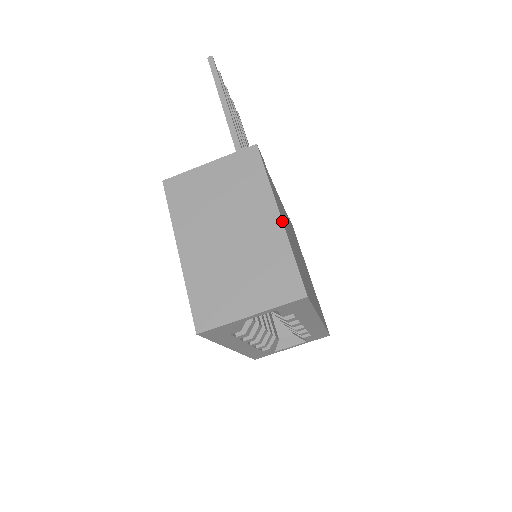
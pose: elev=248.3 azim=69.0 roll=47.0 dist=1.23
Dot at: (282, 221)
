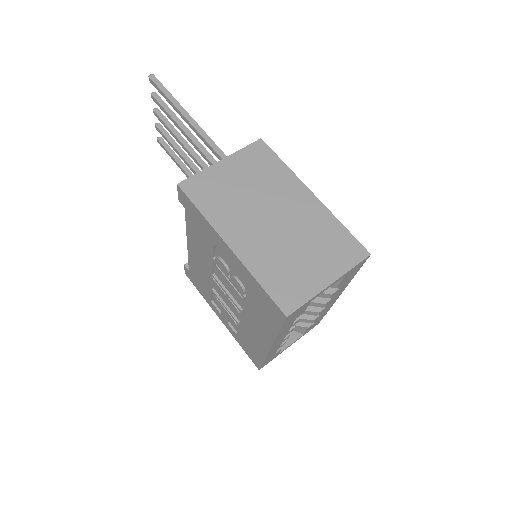
Dot at: occluded
